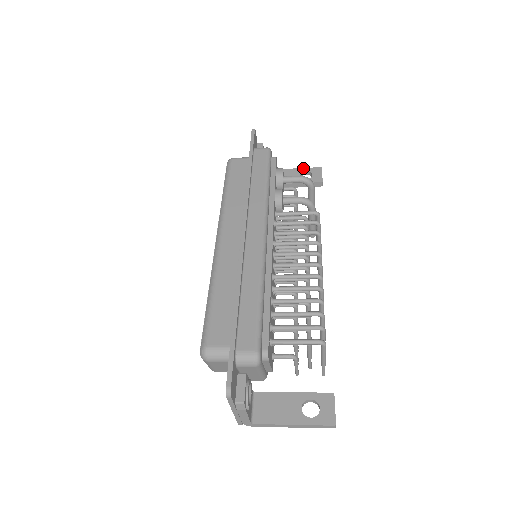
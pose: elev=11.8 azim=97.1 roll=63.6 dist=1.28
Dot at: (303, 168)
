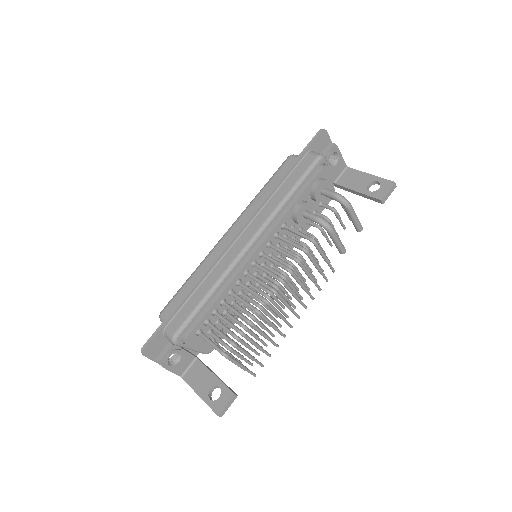
Dot at: (378, 177)
